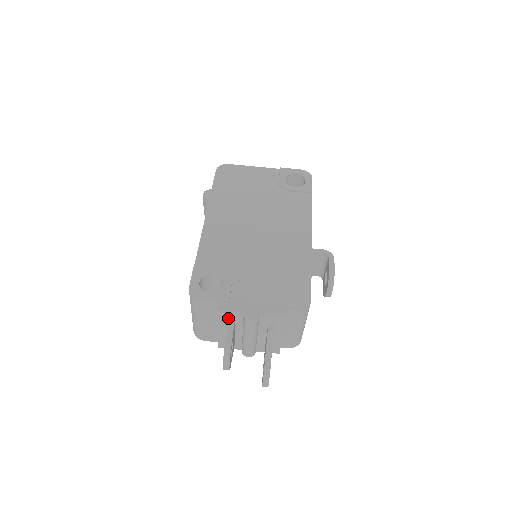
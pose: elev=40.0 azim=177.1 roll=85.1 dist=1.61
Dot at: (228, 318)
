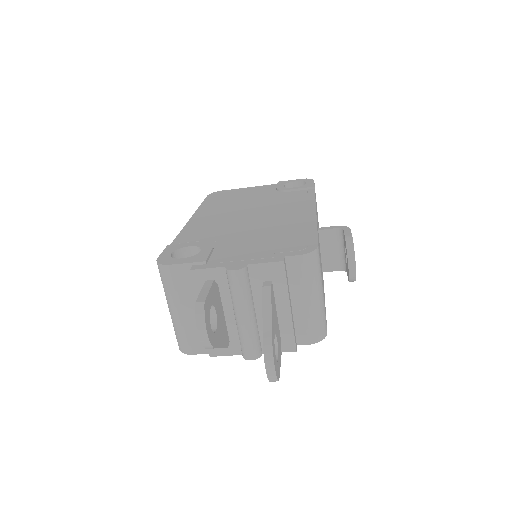
Dot at: occluded
